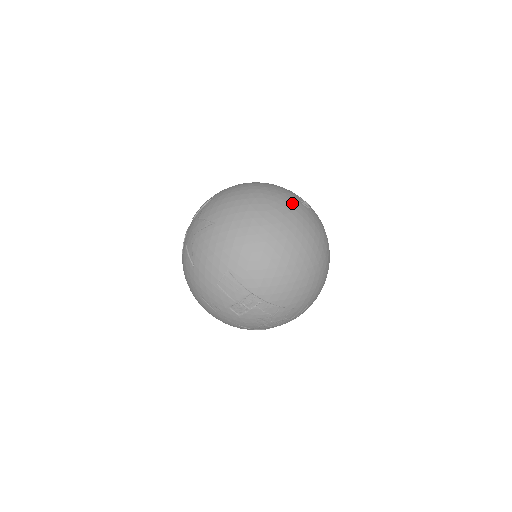
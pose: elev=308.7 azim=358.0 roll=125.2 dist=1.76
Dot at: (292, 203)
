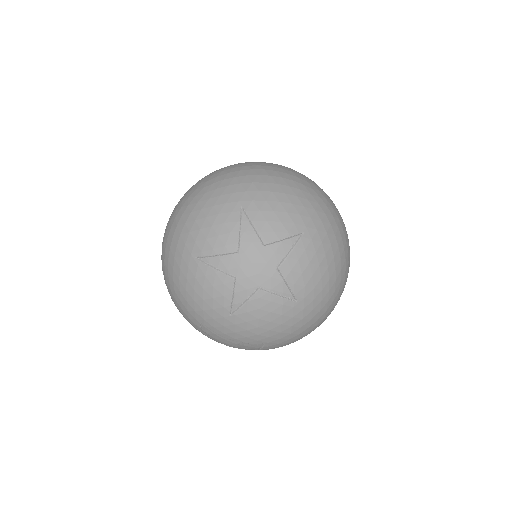
Dot at: occluded
